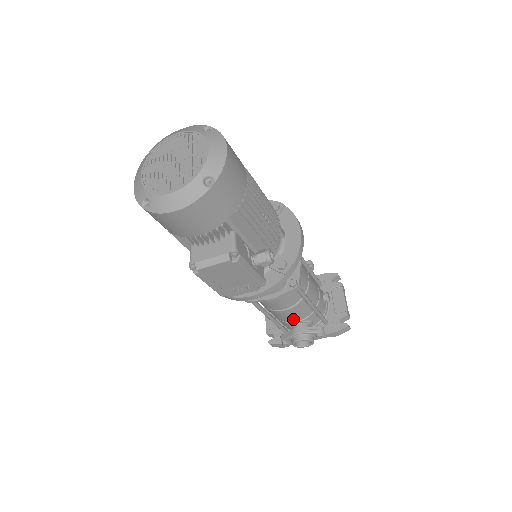
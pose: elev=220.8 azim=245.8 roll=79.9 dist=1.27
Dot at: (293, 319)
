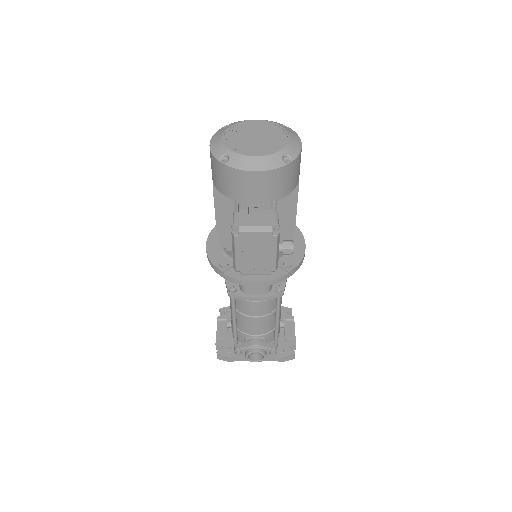
Dot at: (255, 331)
